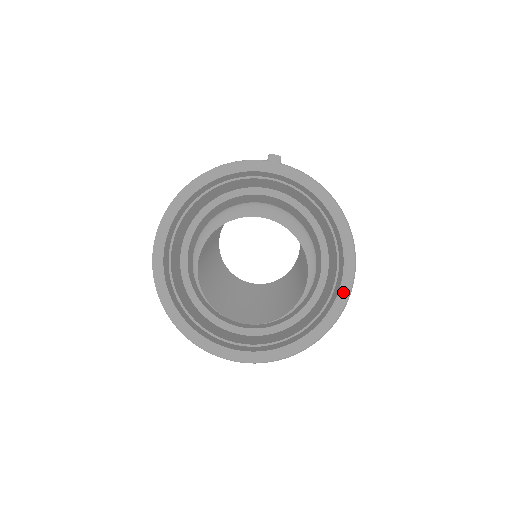
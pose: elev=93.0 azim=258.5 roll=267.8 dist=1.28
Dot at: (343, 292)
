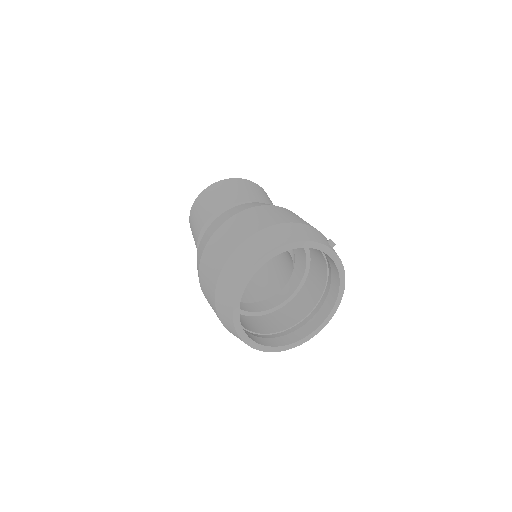
Dot at: (318, 330)
